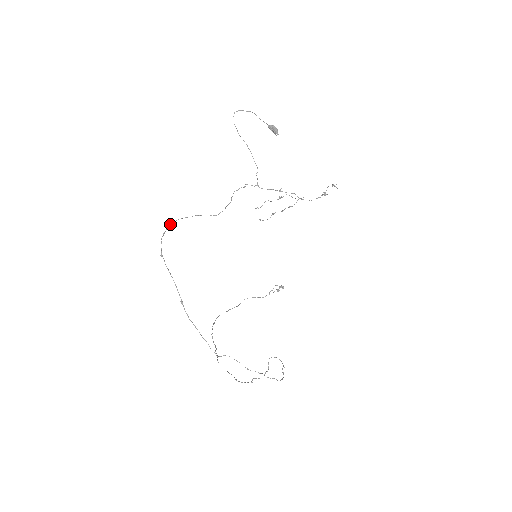
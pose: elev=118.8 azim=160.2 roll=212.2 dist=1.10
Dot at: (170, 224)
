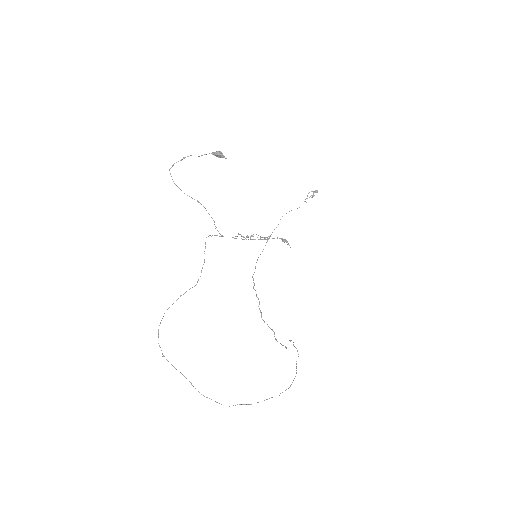
Dot at: occluded
